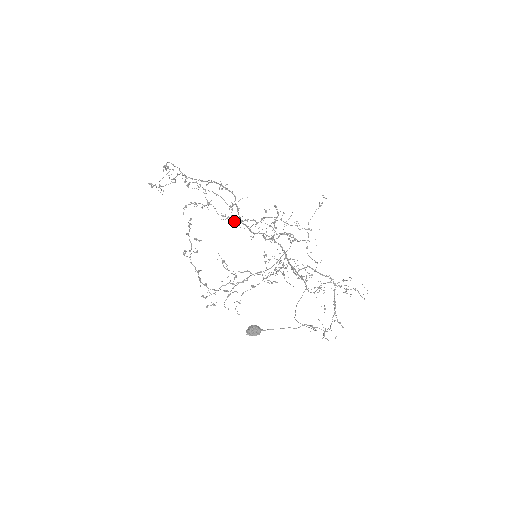
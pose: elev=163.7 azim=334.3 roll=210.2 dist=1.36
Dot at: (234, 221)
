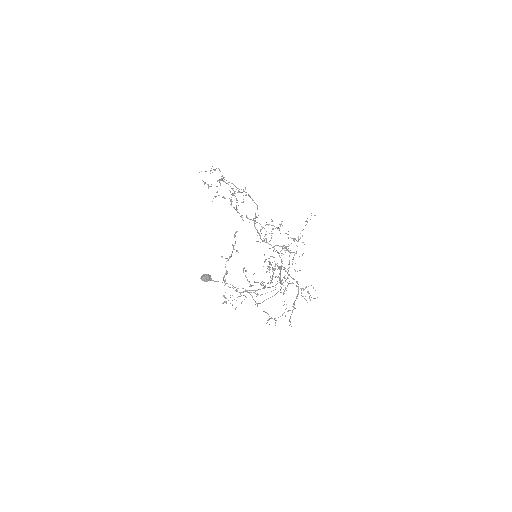
Dot at: (239, 213)
